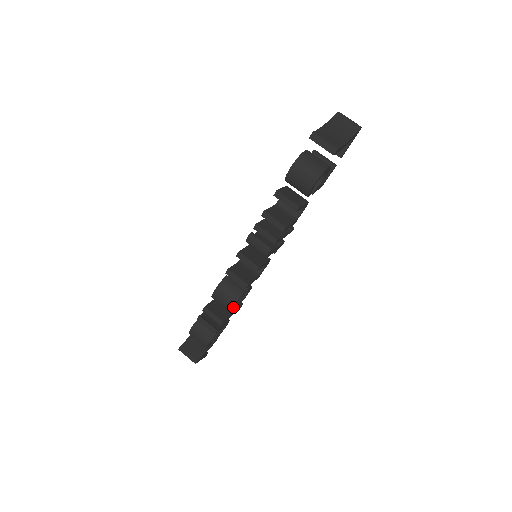
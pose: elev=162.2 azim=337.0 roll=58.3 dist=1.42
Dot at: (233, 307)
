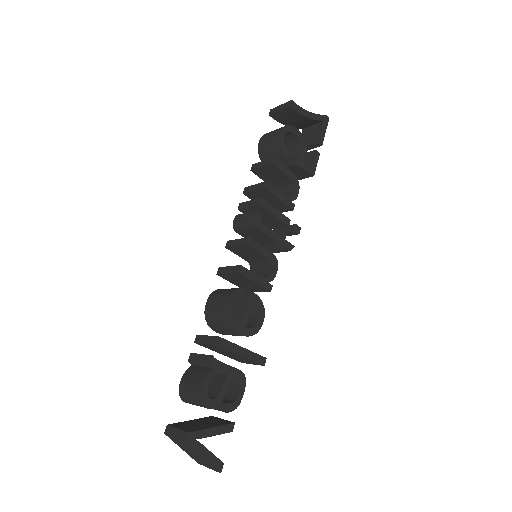
Dot at: (229, 310)
